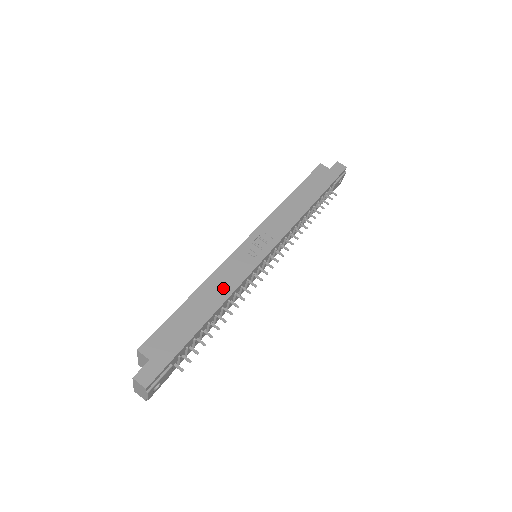
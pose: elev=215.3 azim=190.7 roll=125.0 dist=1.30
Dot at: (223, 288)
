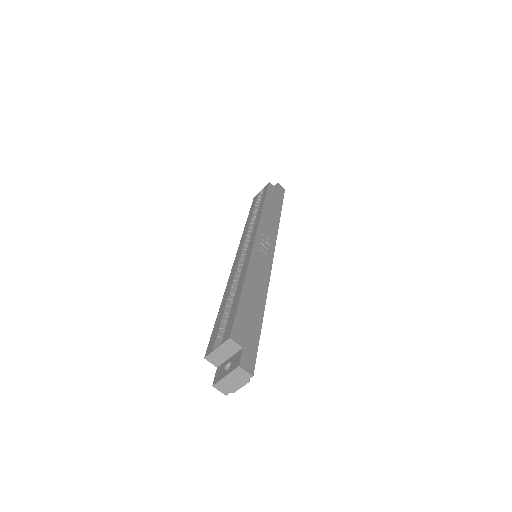
Dot at: (261, 281)
